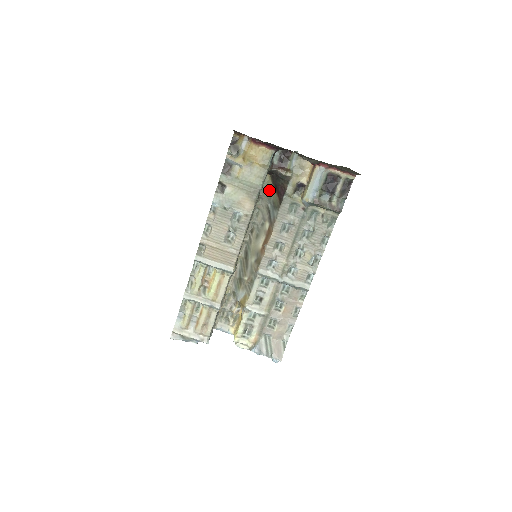
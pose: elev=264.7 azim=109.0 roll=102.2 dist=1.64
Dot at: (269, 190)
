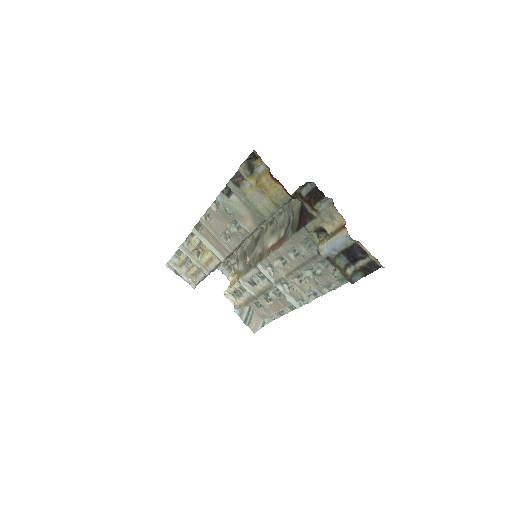
Dot at: (296, 205)
